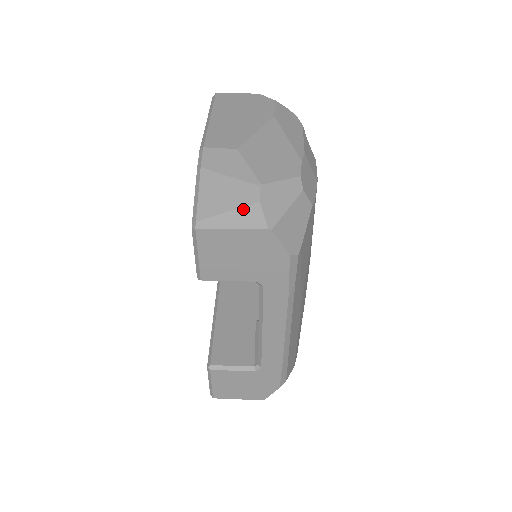
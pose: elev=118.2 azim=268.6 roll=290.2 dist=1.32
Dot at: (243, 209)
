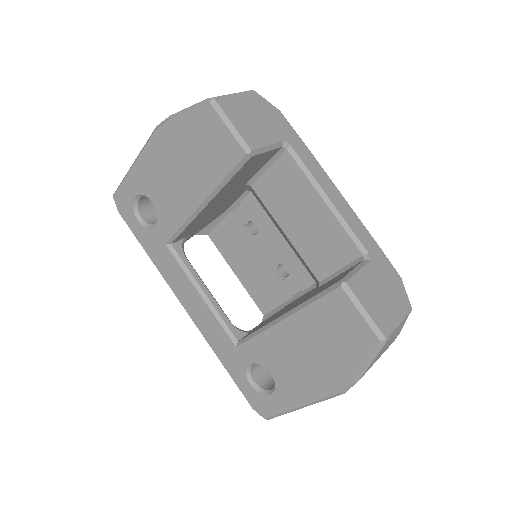
Dot at: occluded
